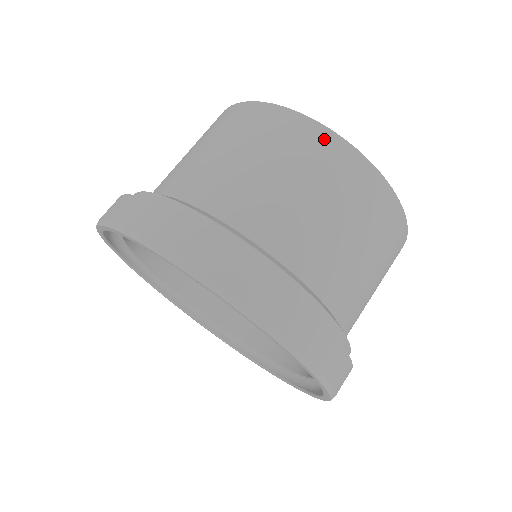
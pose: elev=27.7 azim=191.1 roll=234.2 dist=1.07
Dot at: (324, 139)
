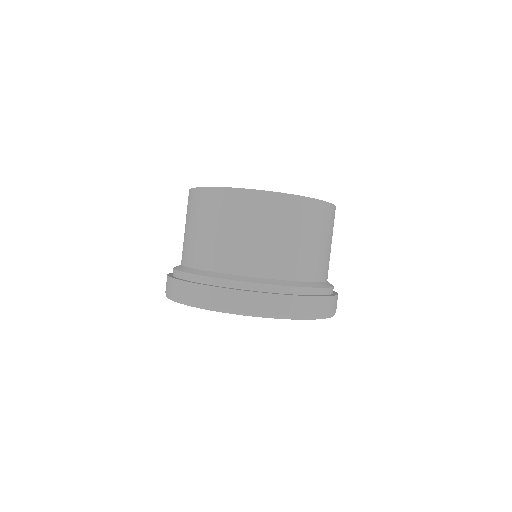
Dot at: (200, 195)
